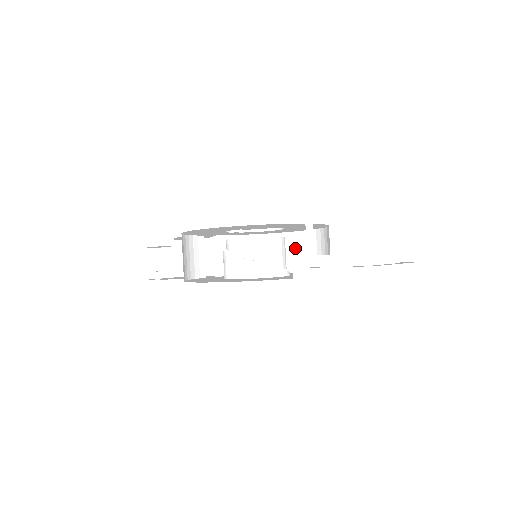
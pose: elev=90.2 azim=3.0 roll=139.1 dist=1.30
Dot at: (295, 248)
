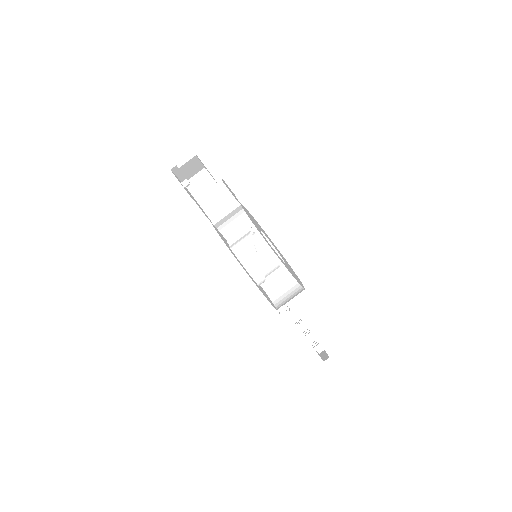
Dot at: occluded
